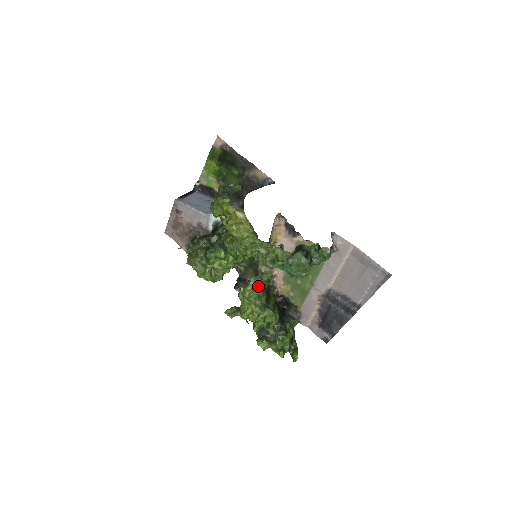
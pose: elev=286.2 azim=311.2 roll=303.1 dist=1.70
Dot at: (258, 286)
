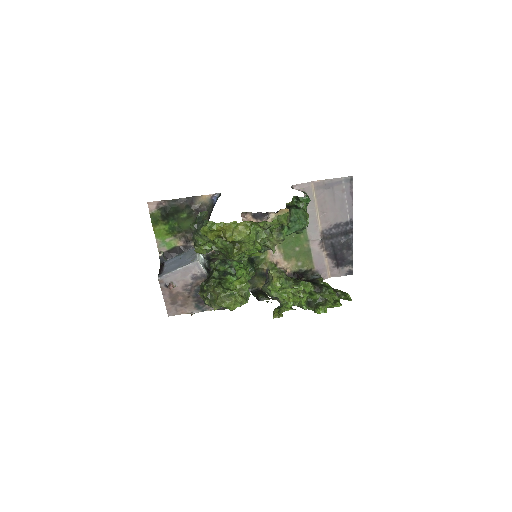
Dot at: (279, 273)
